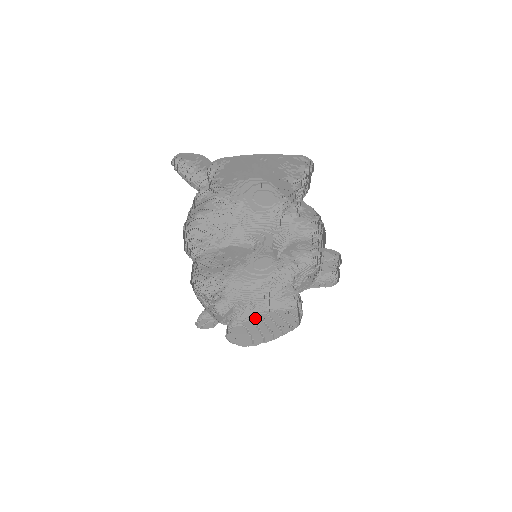
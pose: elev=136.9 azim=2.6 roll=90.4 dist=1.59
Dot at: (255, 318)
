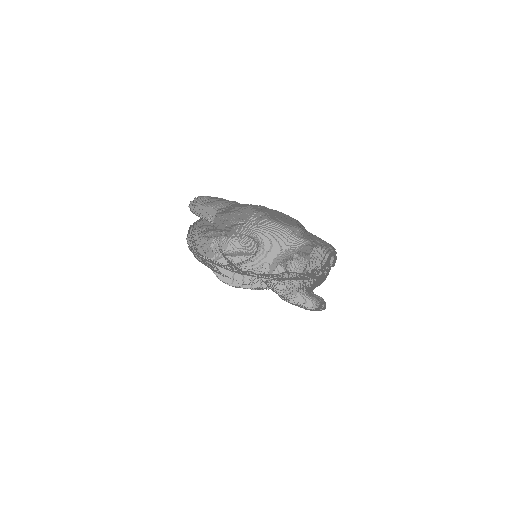
Dot at: (245, 258)
